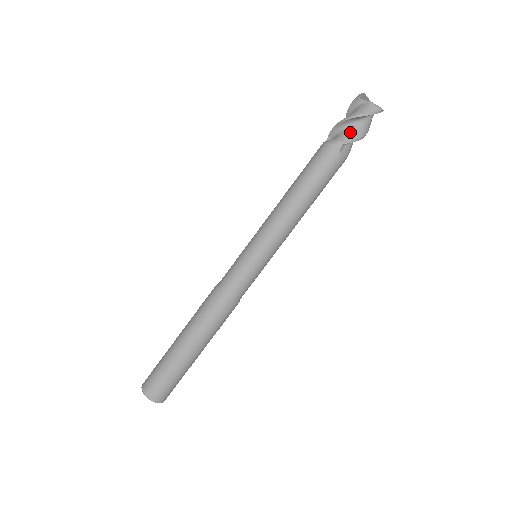
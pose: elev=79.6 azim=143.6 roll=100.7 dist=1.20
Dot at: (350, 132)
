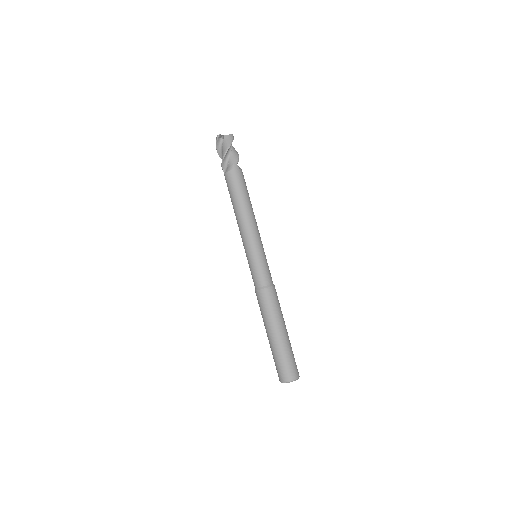
Dot at: (233, 156)
